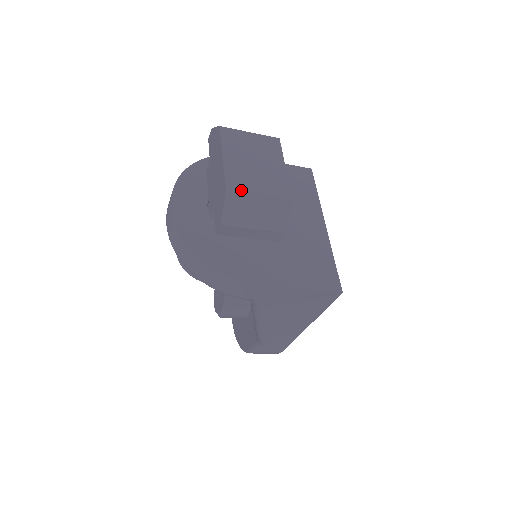
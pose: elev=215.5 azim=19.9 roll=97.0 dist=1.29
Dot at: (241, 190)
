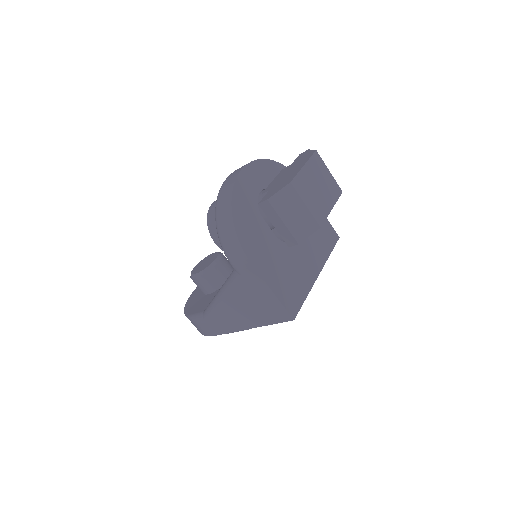
Dot at: (298, 192)
